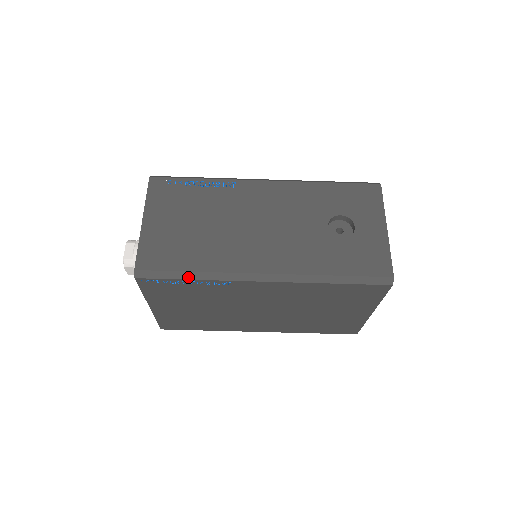
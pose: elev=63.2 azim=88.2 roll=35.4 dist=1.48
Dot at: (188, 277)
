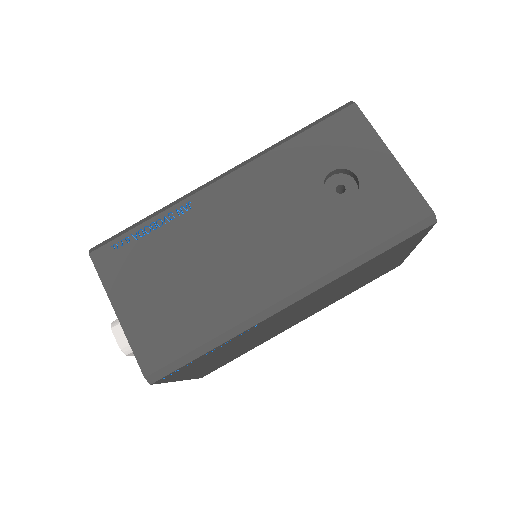
Dot at: (208, 349)
